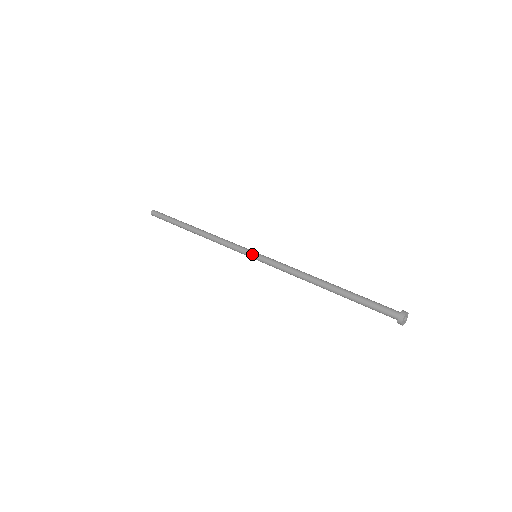
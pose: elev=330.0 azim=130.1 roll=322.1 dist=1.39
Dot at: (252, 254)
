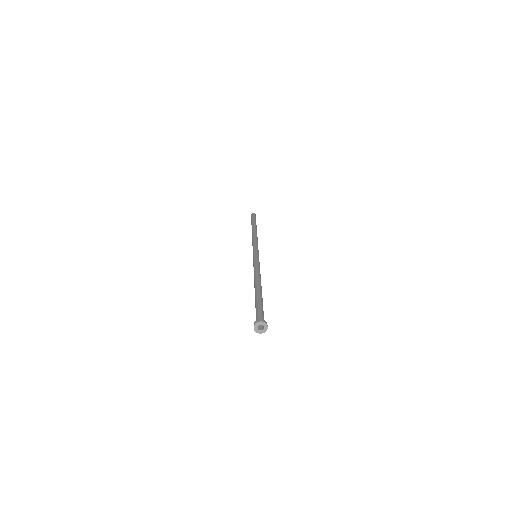
Dot at: (253, 254)
